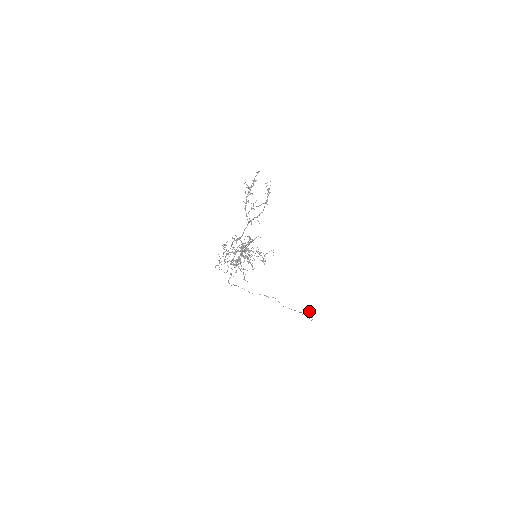
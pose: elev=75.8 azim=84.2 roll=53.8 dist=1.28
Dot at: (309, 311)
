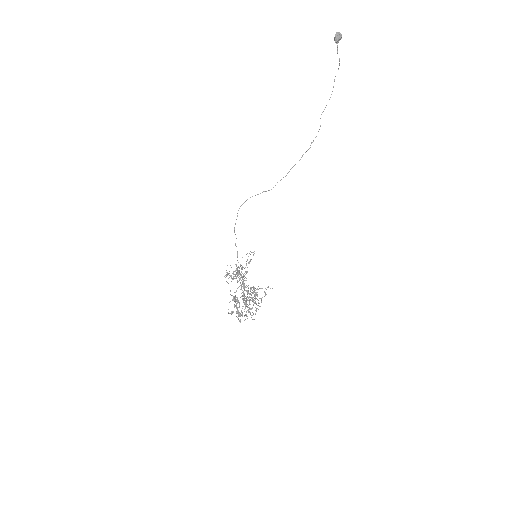
Dot at: occluded
